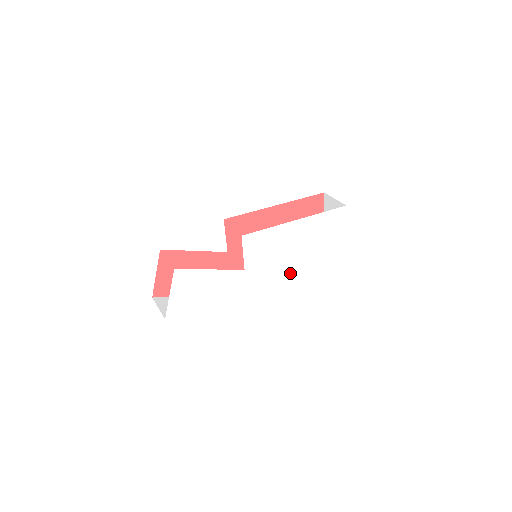
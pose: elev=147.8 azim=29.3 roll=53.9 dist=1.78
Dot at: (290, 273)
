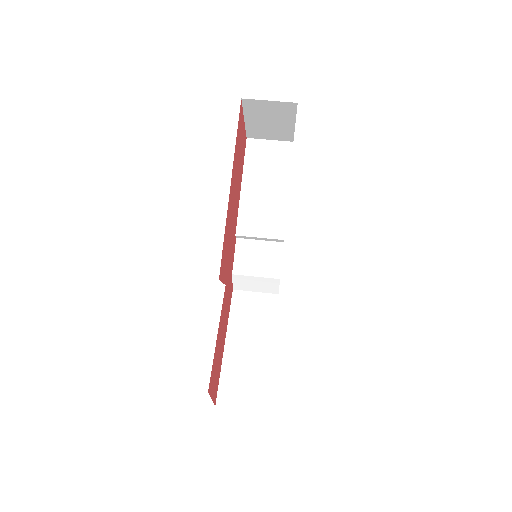
Dot at: occluded
